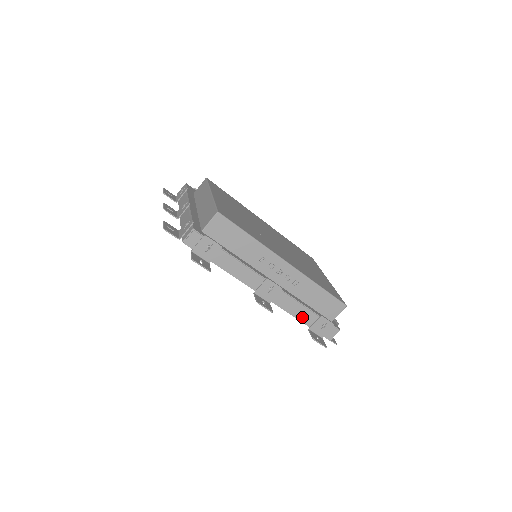
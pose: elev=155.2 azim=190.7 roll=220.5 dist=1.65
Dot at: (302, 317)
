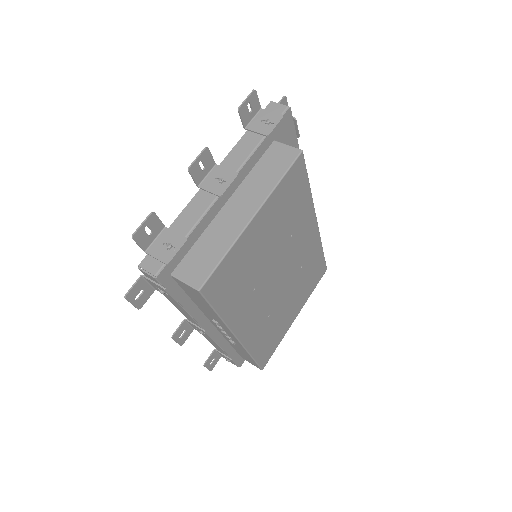
Dot at: (216, 347)
